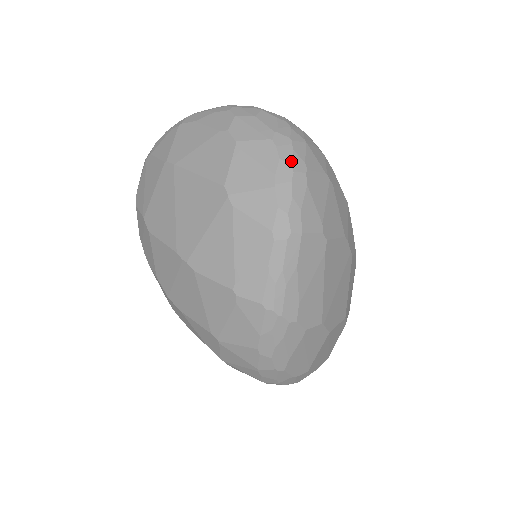
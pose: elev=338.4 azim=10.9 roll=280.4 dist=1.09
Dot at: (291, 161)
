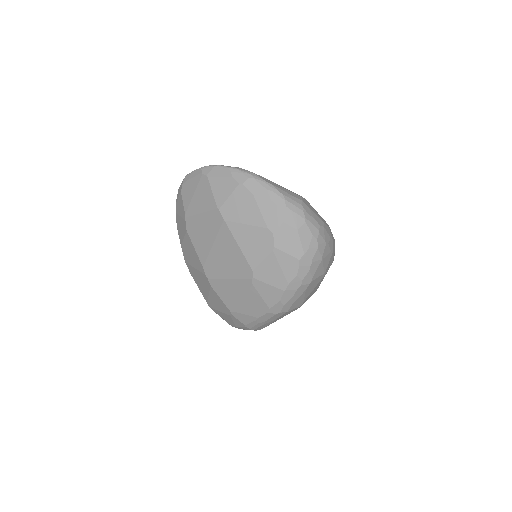
Dot at: (304, 278)
